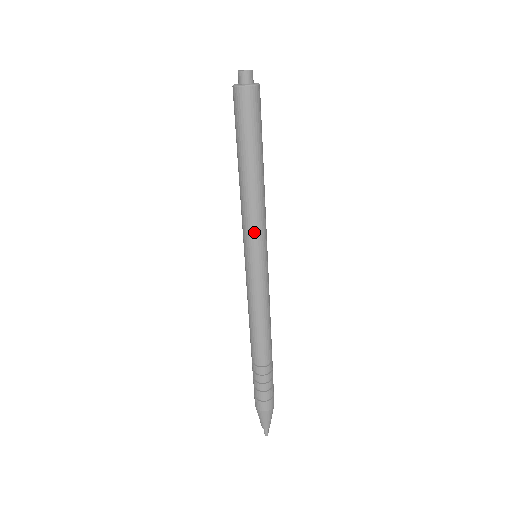
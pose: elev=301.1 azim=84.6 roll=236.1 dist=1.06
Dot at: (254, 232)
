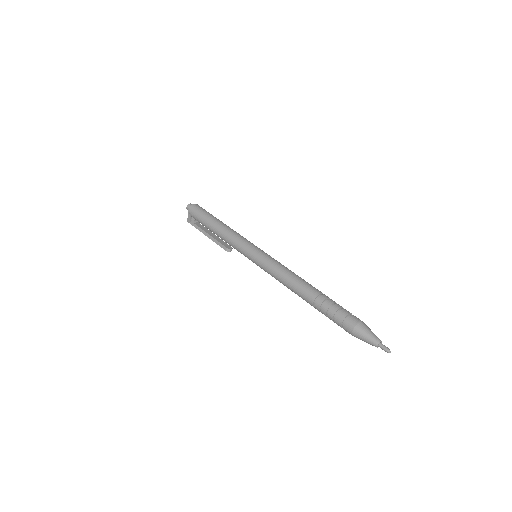
Dot at: (244, 239)
